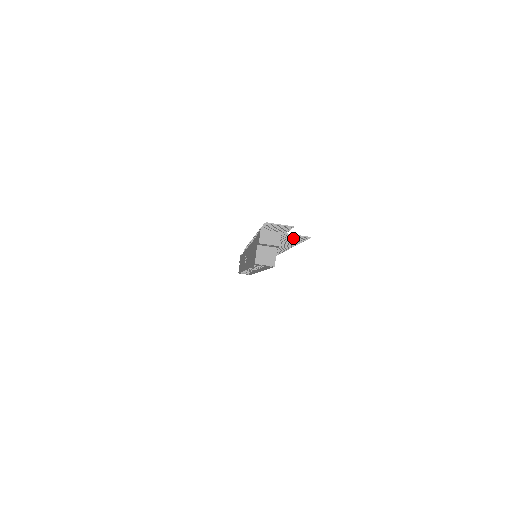
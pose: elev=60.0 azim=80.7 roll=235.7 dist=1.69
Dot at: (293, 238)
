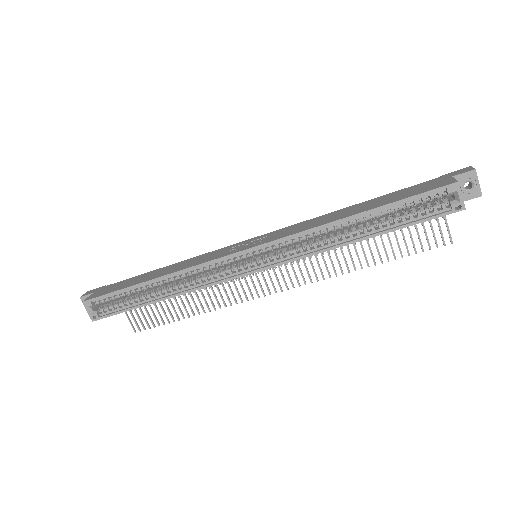
Dot at: occluded
